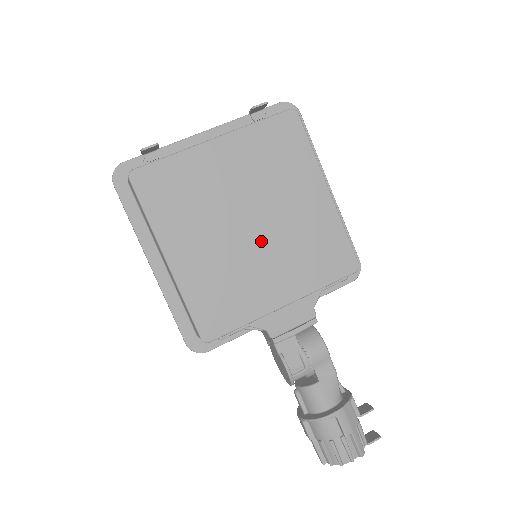
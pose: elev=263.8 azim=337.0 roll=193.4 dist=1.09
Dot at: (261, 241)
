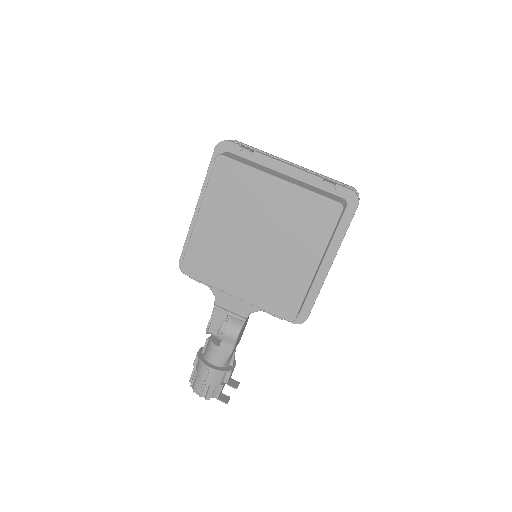
Dot at: (253, 255)
